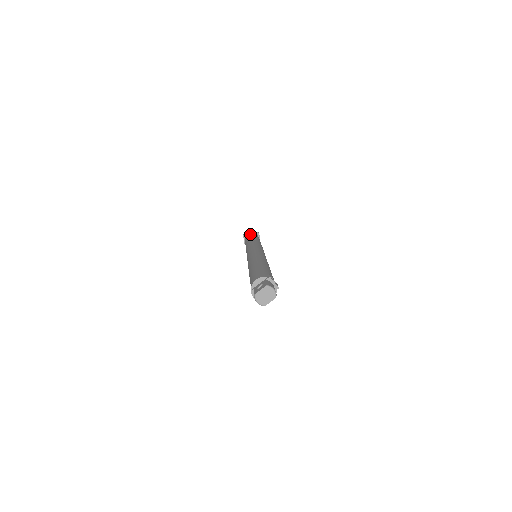
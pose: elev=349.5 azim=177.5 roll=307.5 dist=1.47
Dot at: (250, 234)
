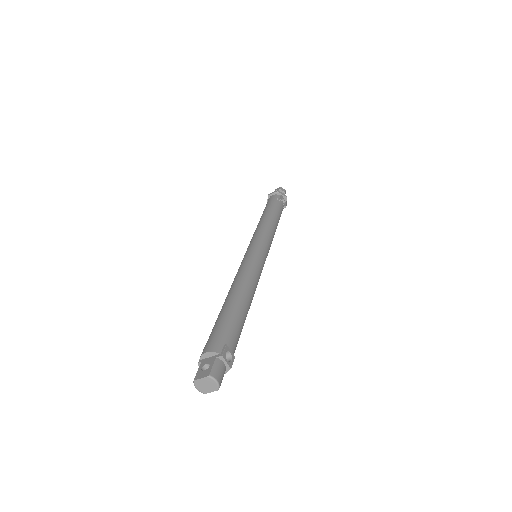
Dot at: (272, 202)
